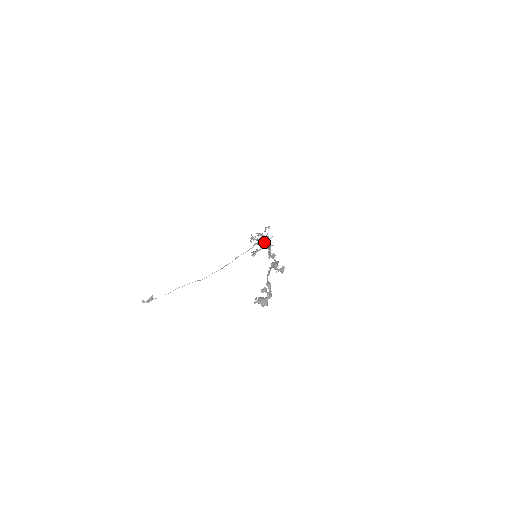
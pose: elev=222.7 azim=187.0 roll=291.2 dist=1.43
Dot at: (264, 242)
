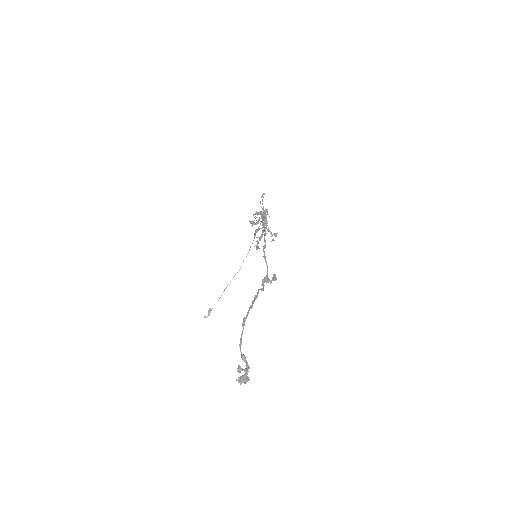
Dot at: occluded
